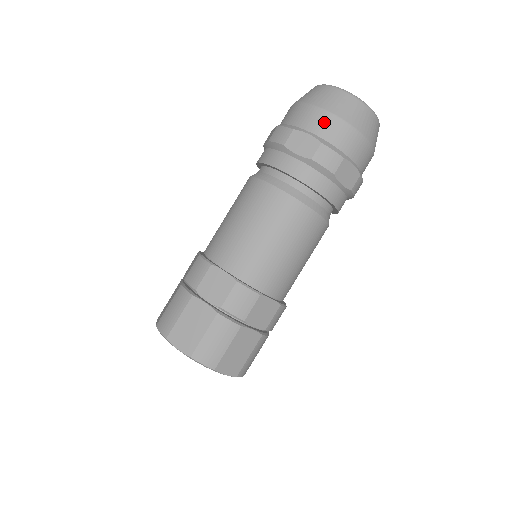
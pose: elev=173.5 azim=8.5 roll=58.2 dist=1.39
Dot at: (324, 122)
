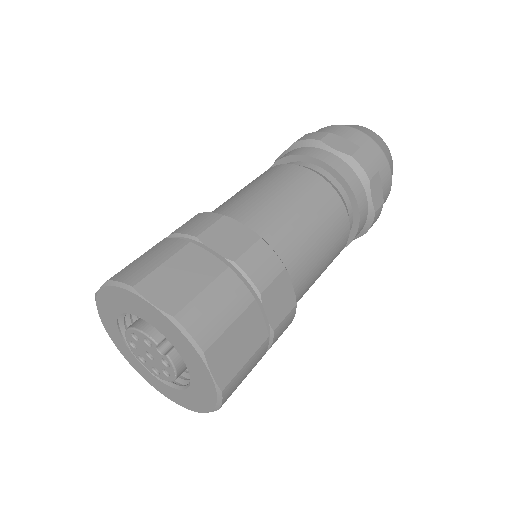
Dot at: (359, 137)
